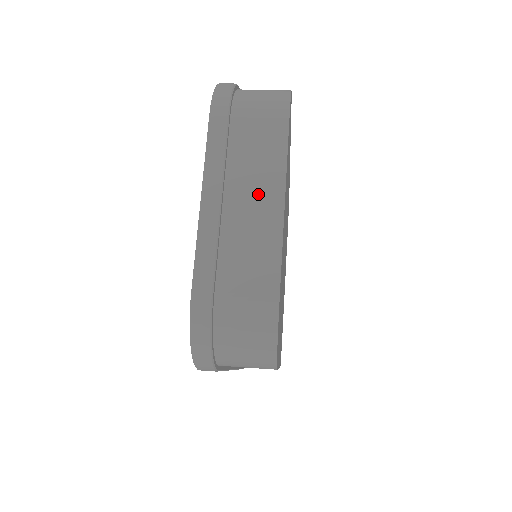
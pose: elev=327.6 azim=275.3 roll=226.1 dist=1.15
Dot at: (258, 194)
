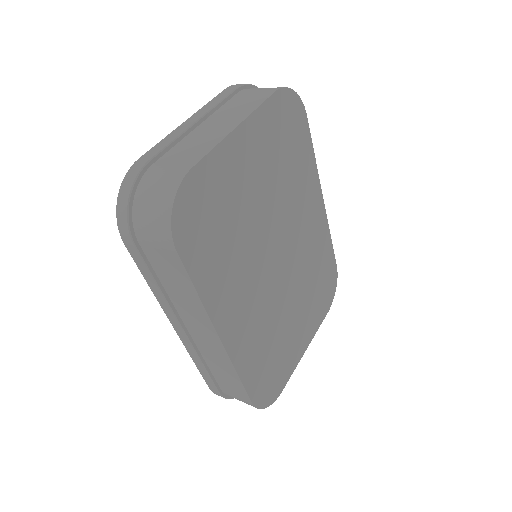
Dot at: (224, 122)
